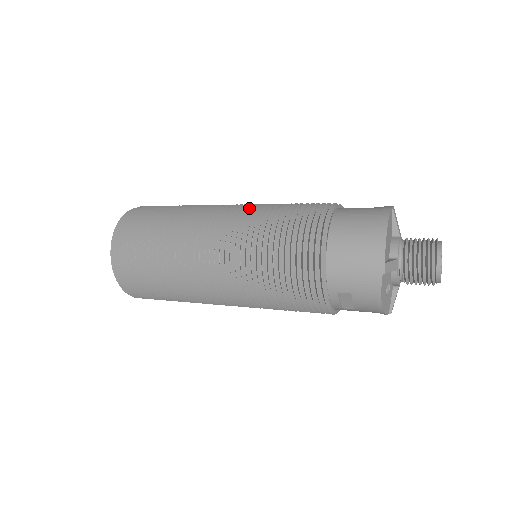
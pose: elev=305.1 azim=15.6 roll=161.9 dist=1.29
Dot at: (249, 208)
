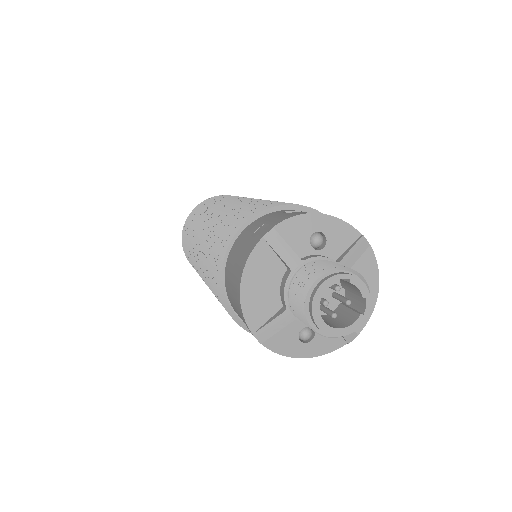
Dot at: (208, 229)
